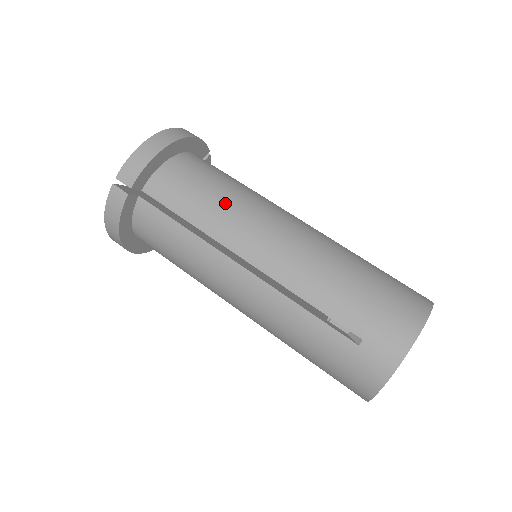
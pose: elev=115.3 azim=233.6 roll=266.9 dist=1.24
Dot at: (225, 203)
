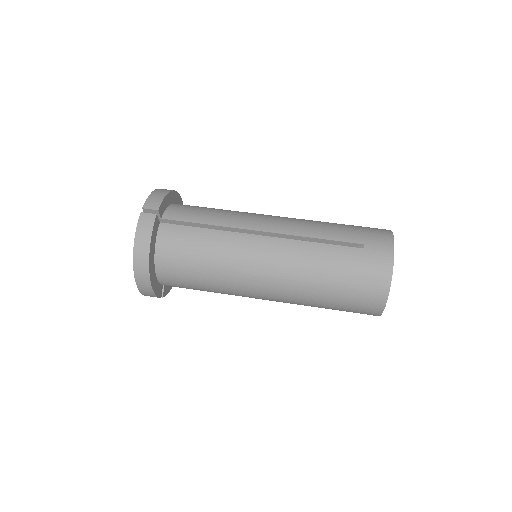
Dot at: (228, 211)
